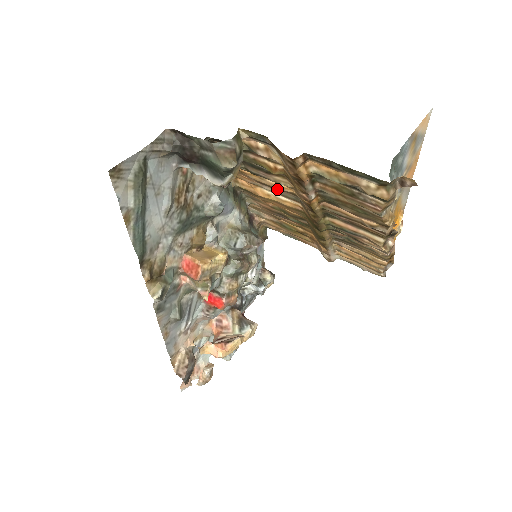
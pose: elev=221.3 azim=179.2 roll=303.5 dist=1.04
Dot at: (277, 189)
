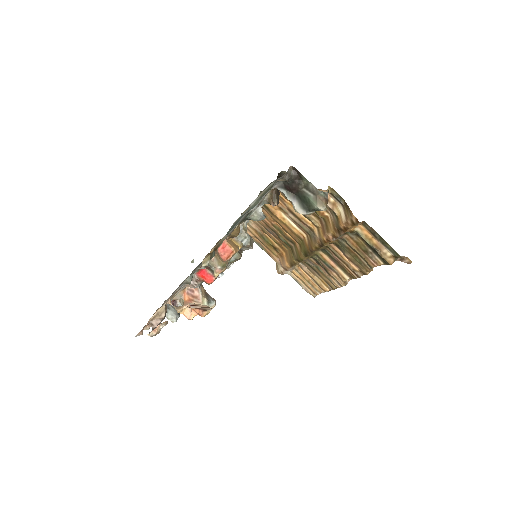
Dot at: (301, 220)
